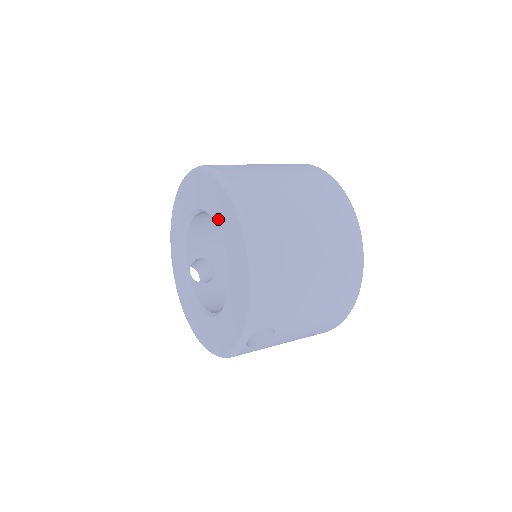
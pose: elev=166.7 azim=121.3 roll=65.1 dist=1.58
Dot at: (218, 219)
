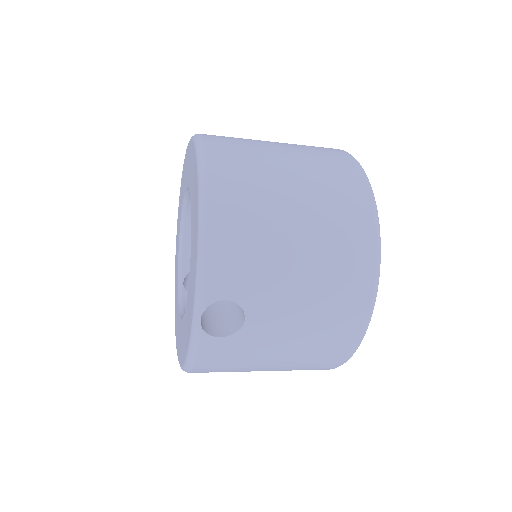
Dot at: (190, 182)
